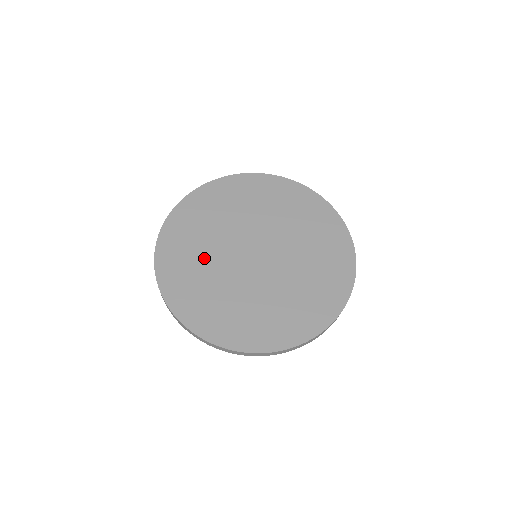
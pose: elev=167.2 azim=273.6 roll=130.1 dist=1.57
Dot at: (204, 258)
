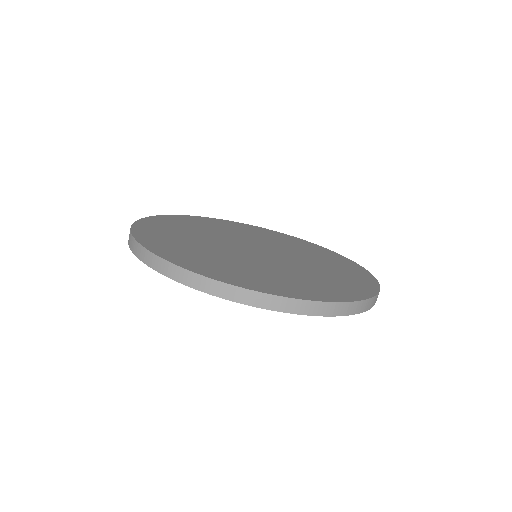
Dot at: (199, 245)
